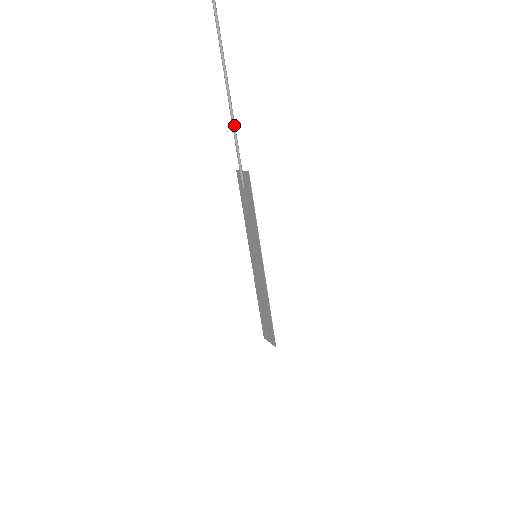
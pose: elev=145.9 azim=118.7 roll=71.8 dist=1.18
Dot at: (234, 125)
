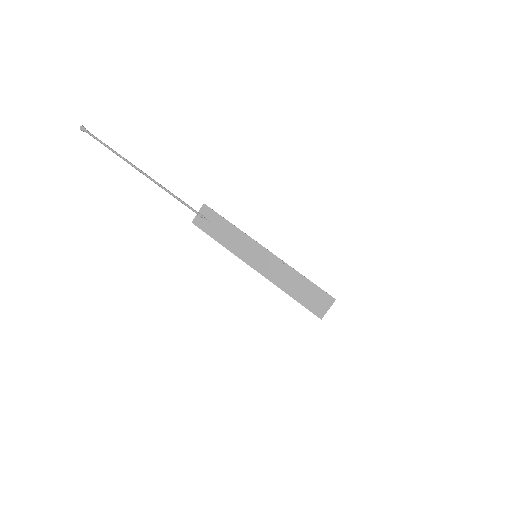
Dot at: (170, 192)
